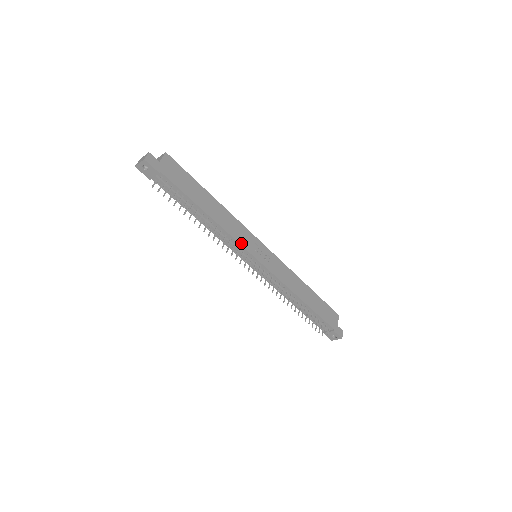
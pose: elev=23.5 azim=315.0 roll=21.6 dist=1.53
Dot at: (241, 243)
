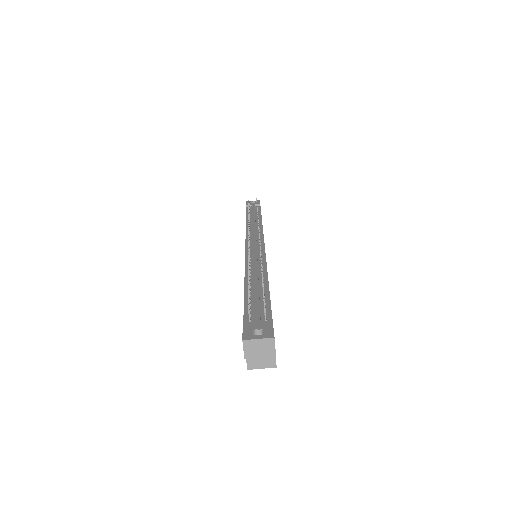
Dot at: occluded
